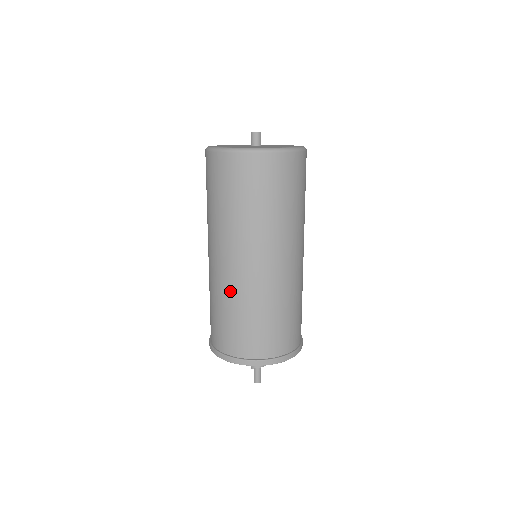
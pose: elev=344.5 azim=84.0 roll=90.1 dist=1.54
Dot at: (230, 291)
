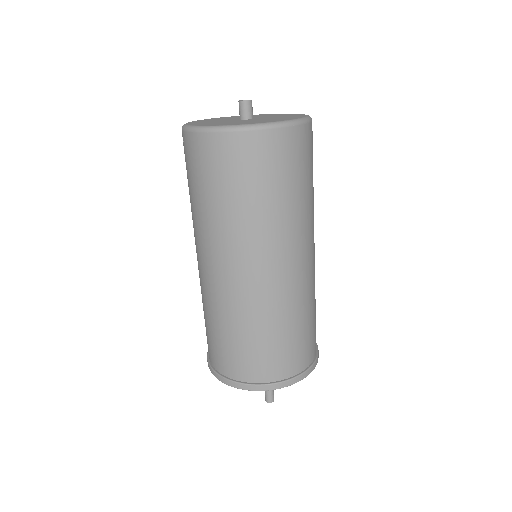
Dot at: (235, 307)
